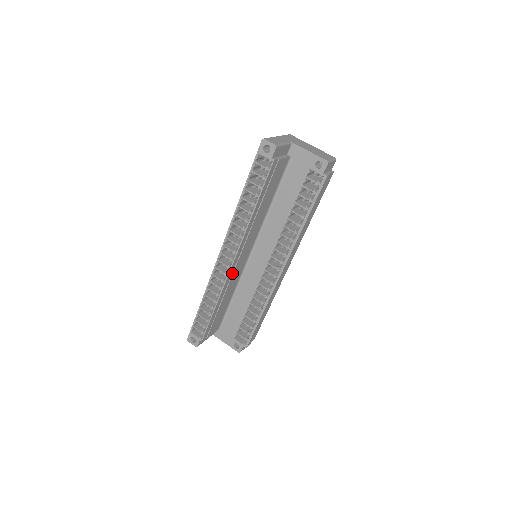
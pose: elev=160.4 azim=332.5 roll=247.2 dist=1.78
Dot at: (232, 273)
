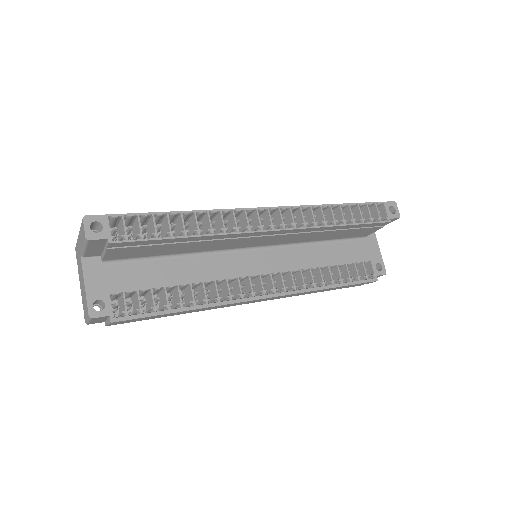
Dot at: (246, 236)
